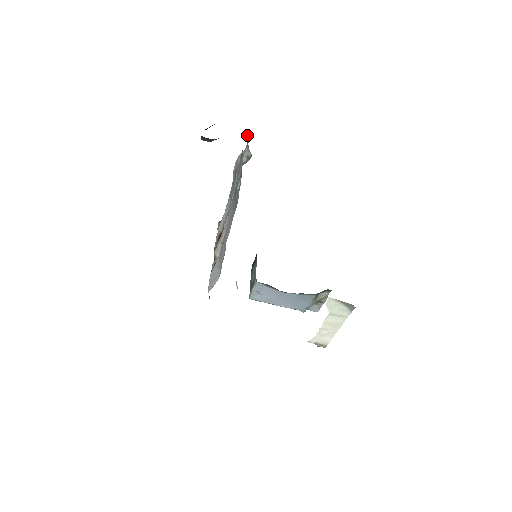
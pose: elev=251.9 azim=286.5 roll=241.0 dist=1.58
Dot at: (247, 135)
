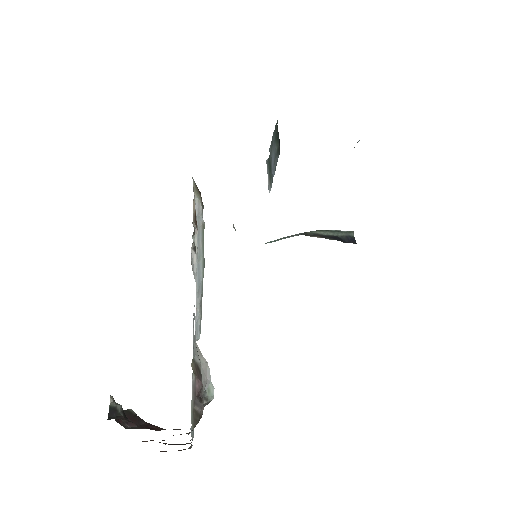
Dot at: occluded
